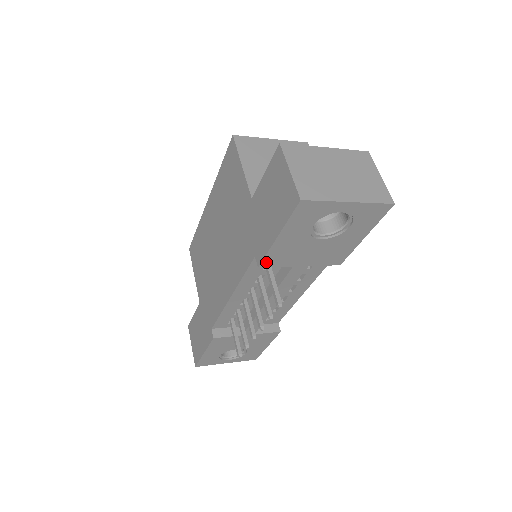
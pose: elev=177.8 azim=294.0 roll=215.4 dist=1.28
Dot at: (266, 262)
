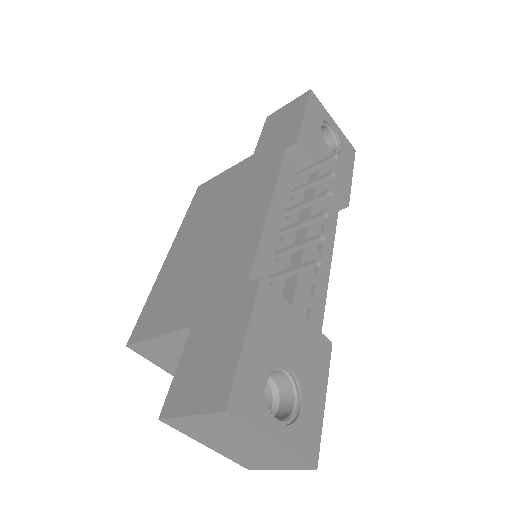
Dot at: (301, 141)
